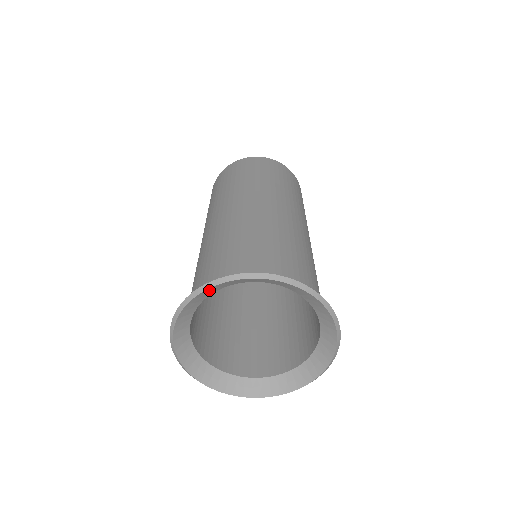
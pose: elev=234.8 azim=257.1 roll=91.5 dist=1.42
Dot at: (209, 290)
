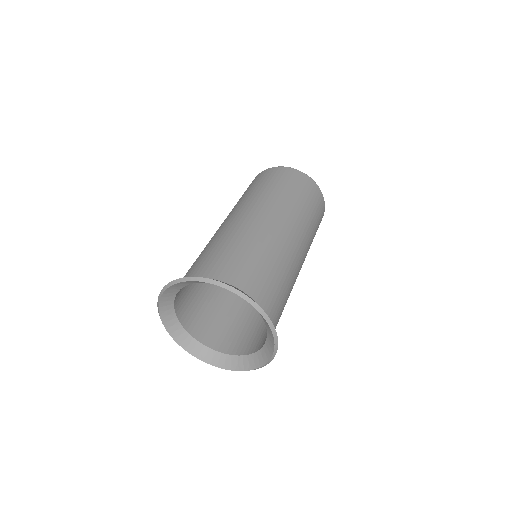
Dot at: (172, 288)
